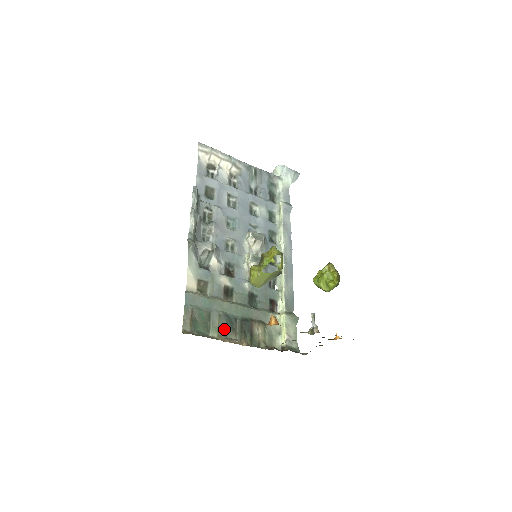
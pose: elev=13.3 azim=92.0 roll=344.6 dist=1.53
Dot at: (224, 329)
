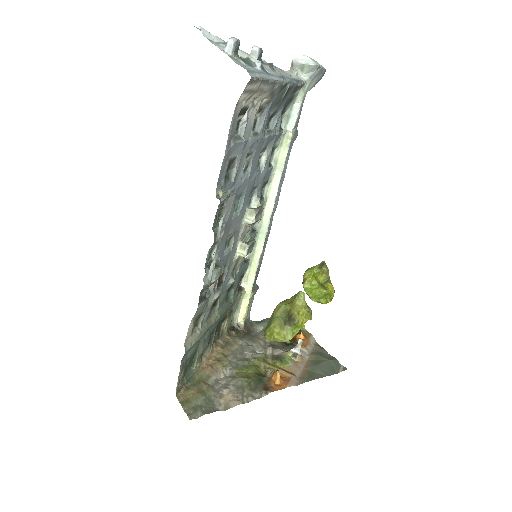
Dot at: occluded
